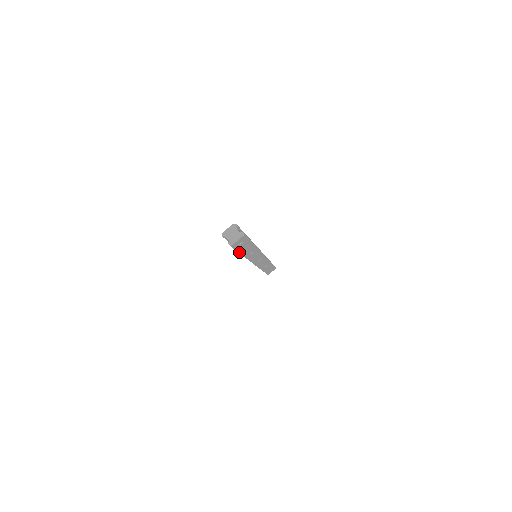
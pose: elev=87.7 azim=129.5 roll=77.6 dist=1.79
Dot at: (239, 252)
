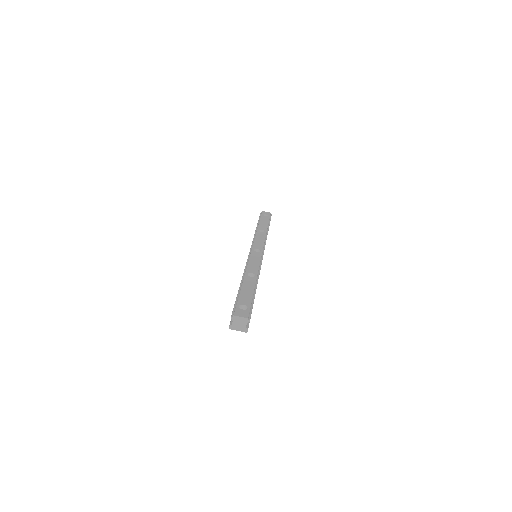
Dot at: occluded
